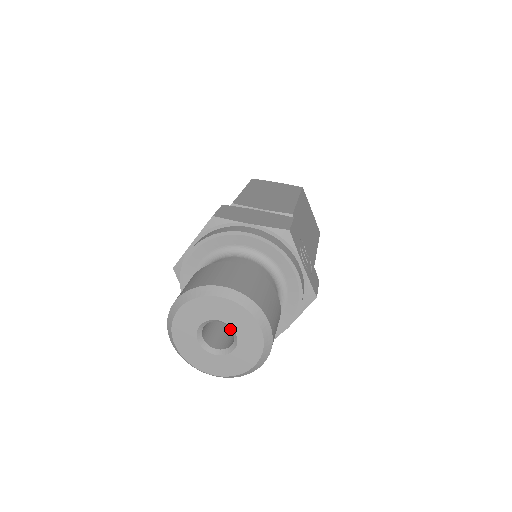
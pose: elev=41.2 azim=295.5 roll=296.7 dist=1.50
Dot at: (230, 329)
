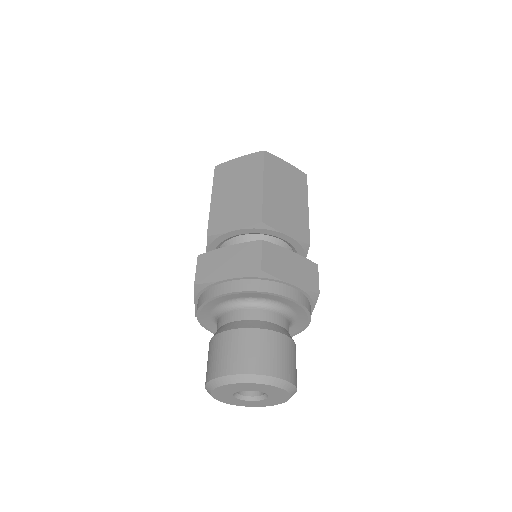
Dot at: occluded
